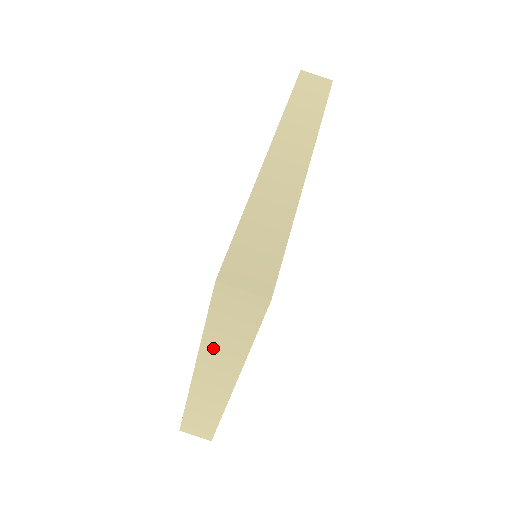
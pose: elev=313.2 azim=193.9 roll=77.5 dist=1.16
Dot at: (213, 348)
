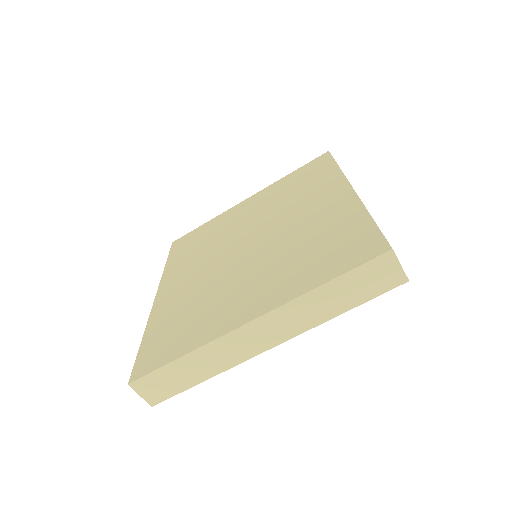
Dot at: (312, 301)
